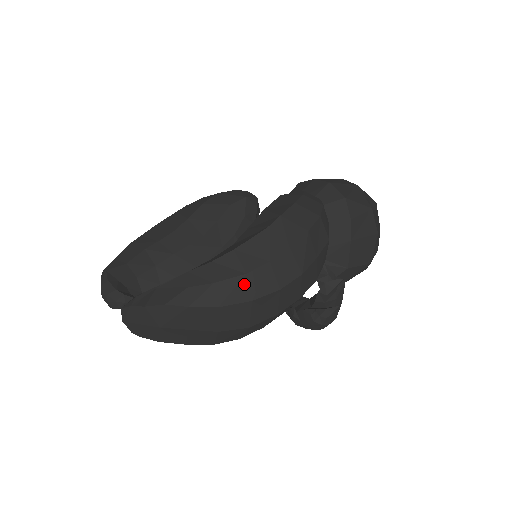
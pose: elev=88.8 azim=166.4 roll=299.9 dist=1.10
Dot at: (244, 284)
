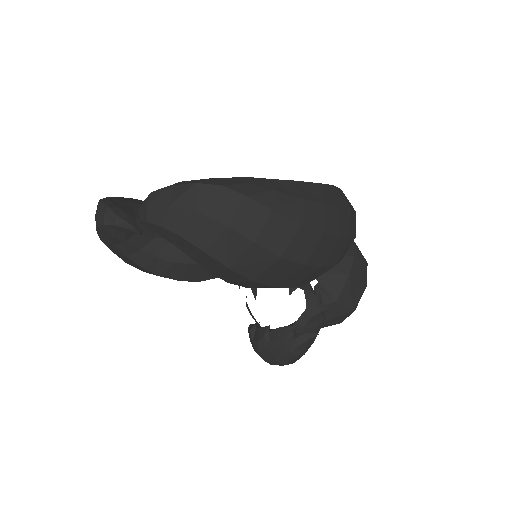
Dot at: (300, 206)
